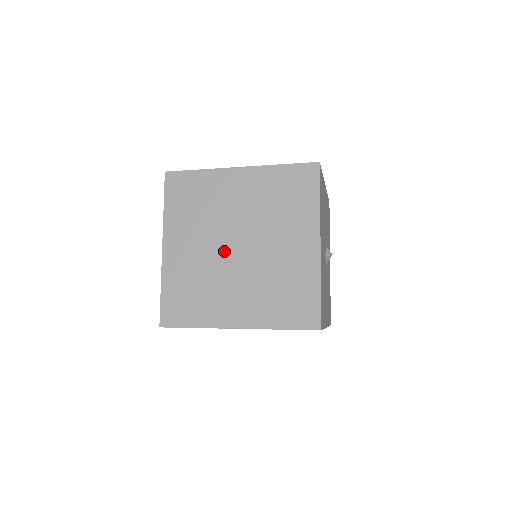
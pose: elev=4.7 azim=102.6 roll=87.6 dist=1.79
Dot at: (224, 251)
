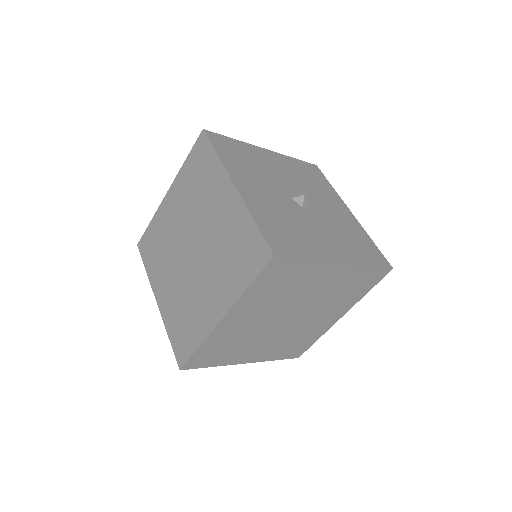
Dot at: occluded
